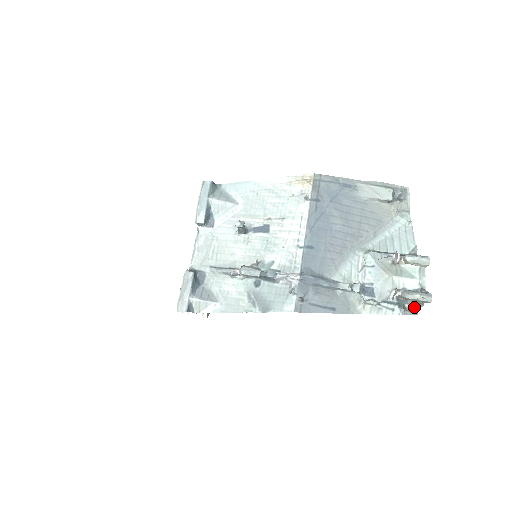
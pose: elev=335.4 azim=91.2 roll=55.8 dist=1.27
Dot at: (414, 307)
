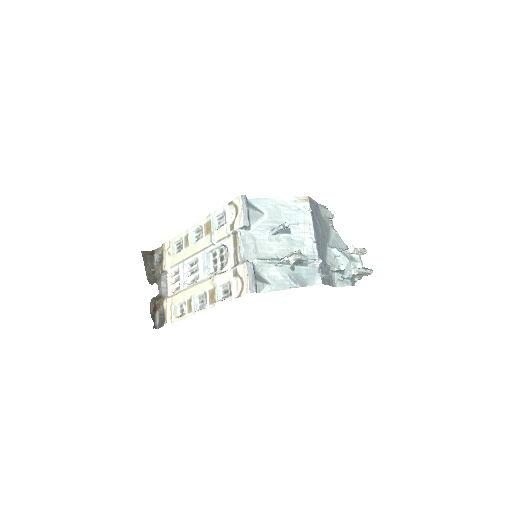
Dot at: occluded
